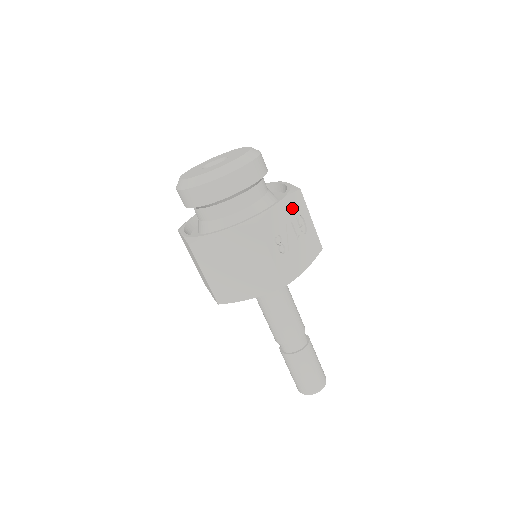
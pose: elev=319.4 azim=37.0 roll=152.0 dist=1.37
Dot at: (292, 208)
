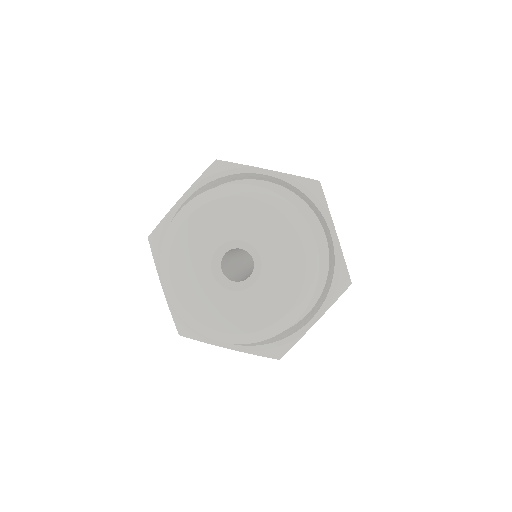
Dot at: occluded
